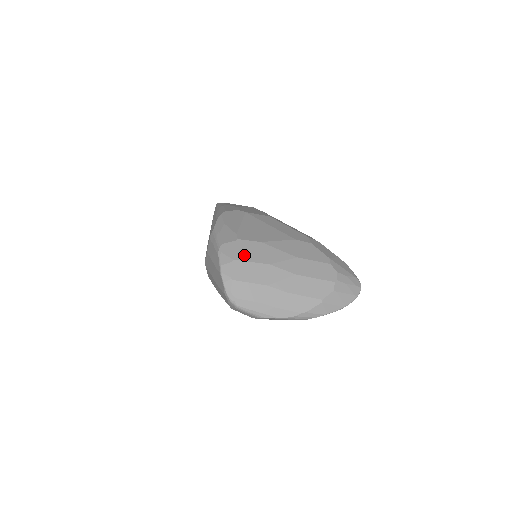
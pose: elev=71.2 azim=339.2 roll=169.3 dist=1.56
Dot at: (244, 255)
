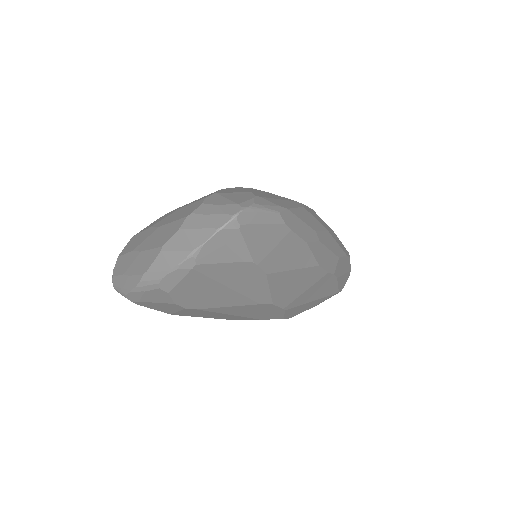
Dot at: occluded
